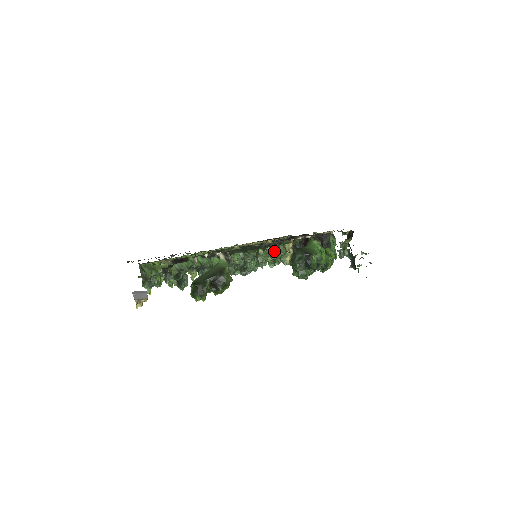
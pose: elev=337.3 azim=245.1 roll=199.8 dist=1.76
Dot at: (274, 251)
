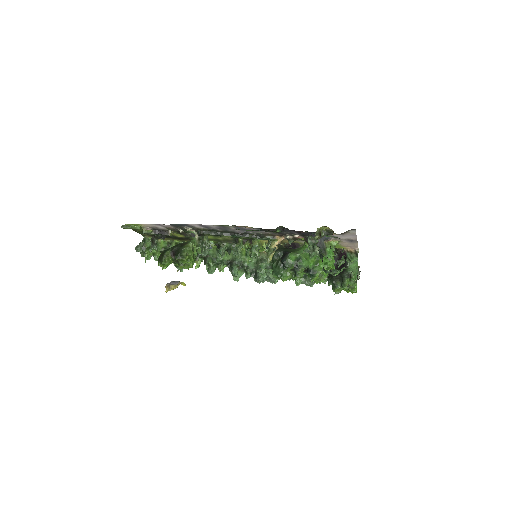
Dot at: (254, 244)
